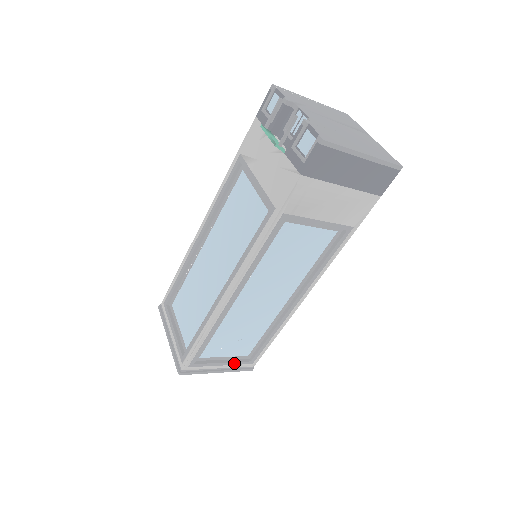
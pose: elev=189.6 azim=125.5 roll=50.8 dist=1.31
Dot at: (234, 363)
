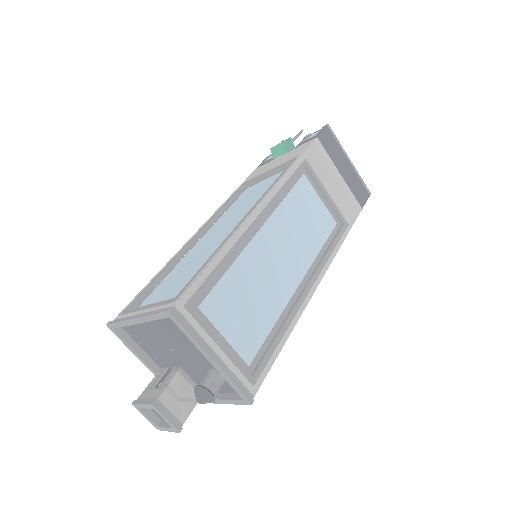
Dot at: (234, 359)
